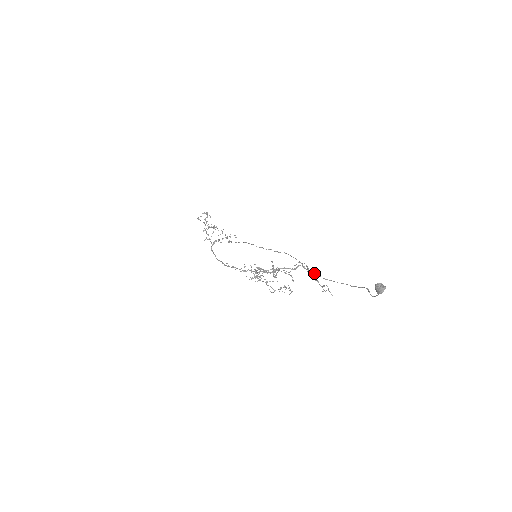
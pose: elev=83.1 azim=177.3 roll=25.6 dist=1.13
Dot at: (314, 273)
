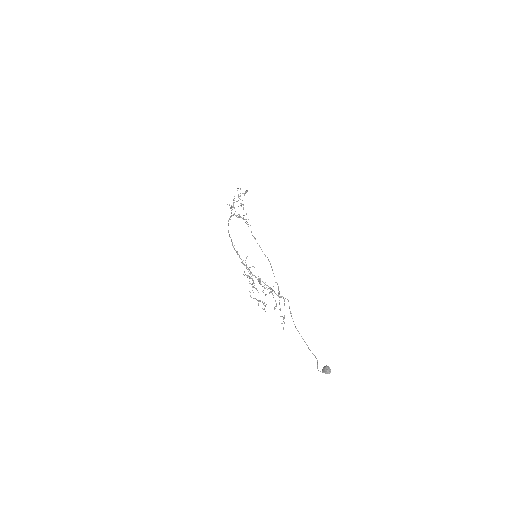
Dot at: occluded
